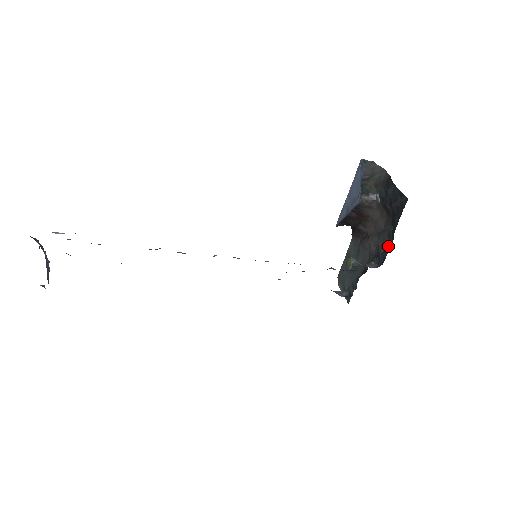
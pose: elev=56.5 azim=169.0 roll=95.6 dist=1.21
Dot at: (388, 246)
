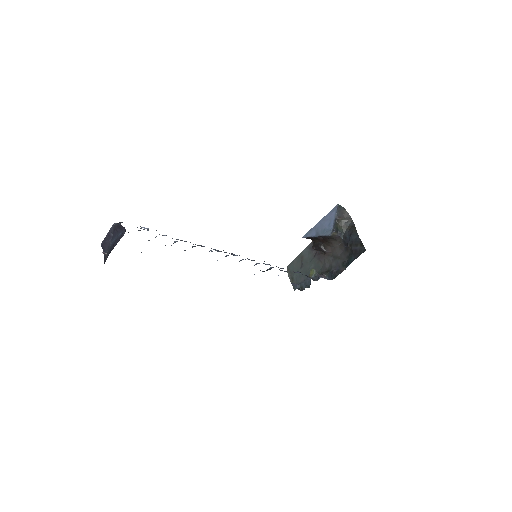
Dot at: (341, 270)
